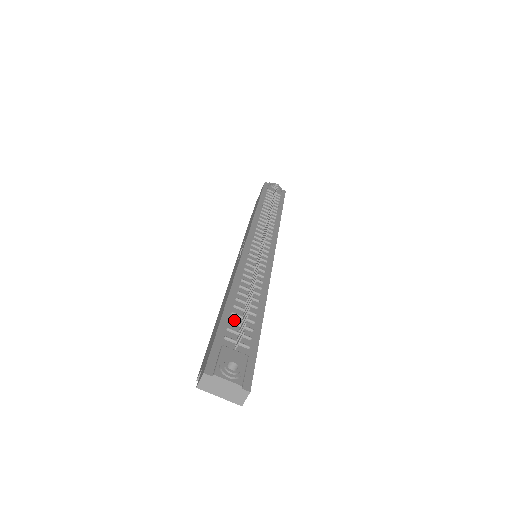
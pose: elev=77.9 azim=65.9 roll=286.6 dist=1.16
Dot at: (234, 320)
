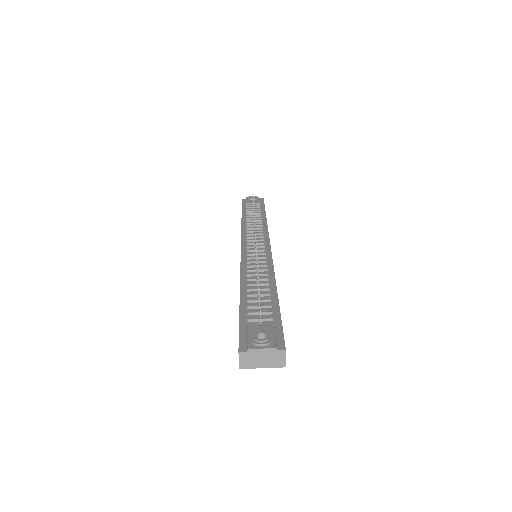
Dot at: (252, 306)
